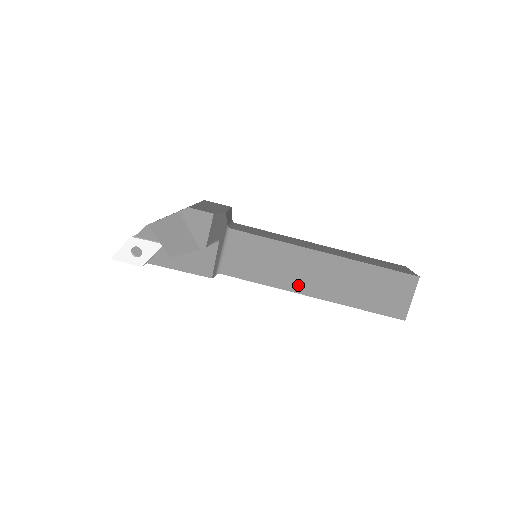
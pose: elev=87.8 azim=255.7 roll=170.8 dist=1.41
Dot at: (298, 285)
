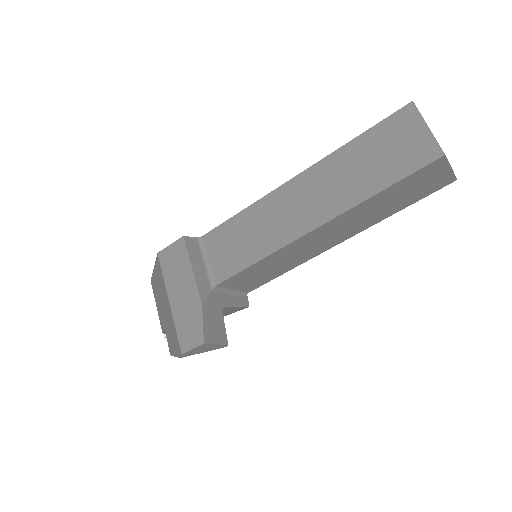
Dot at: (319, 250)
